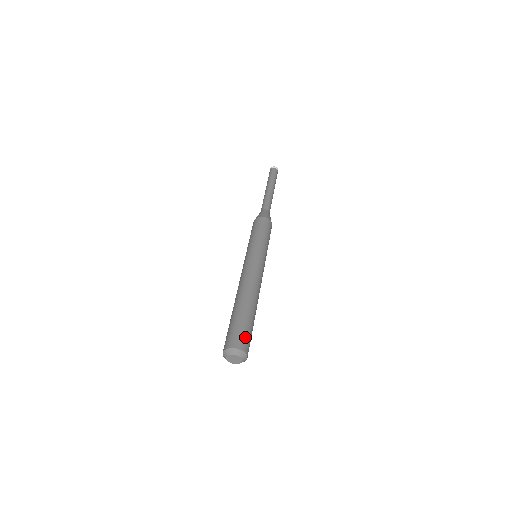
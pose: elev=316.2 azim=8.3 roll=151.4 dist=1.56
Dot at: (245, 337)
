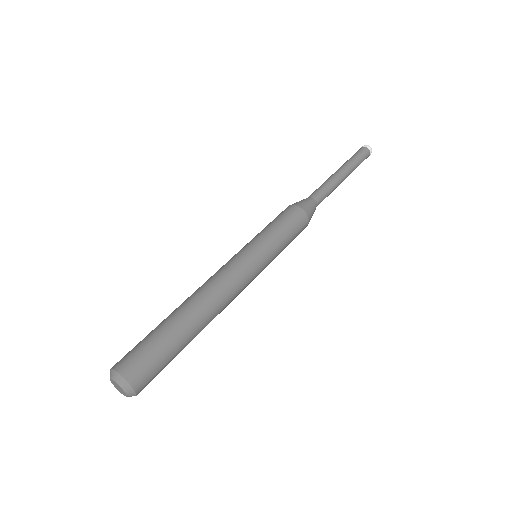
Dot at: (141, 358)
